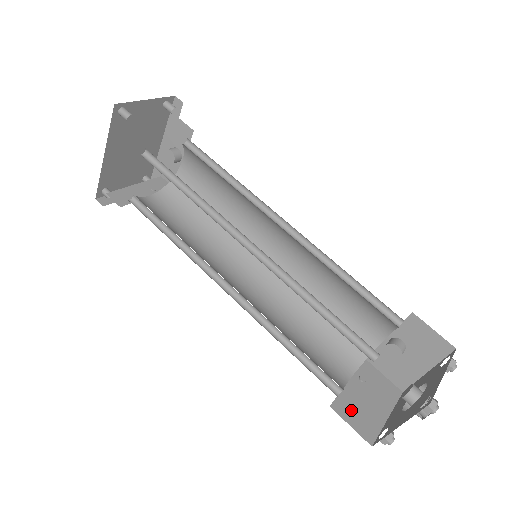
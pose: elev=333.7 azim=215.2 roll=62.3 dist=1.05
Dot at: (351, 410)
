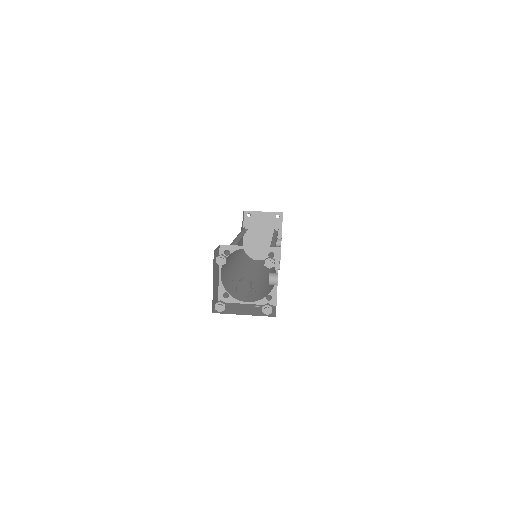
Dot at: (227, 306)
